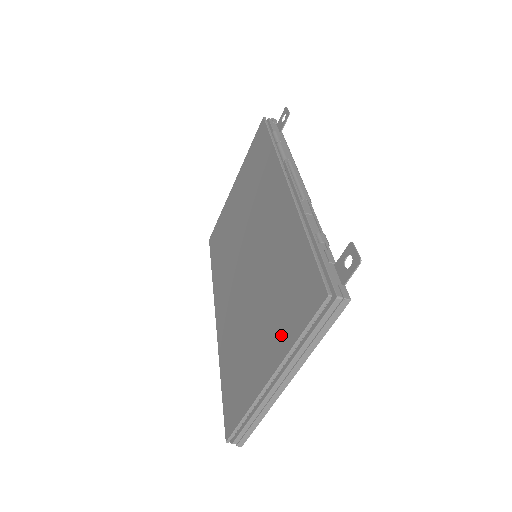
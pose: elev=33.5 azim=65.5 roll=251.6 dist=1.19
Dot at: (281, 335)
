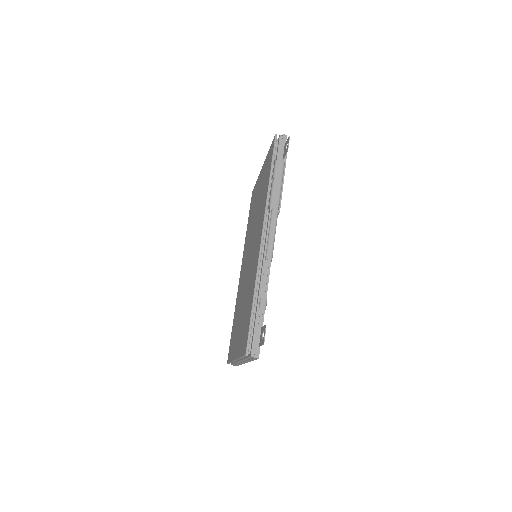
Dot at: (240, 343)
